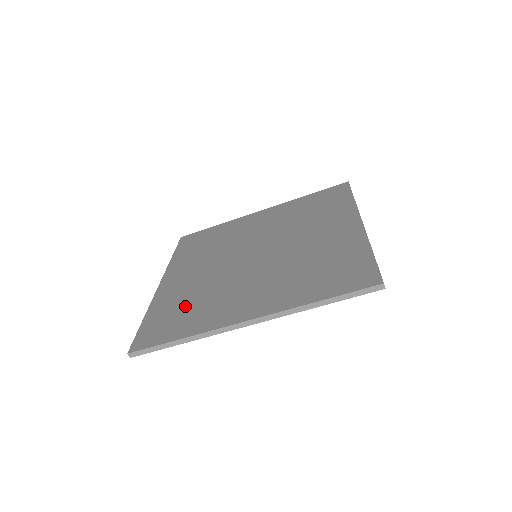
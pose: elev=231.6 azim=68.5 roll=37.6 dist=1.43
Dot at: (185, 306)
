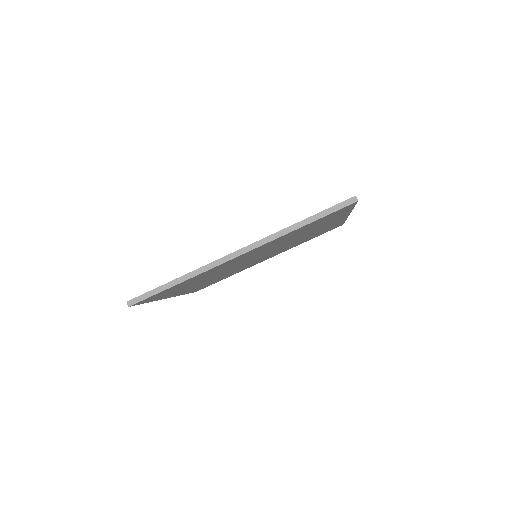
Dot at: occluded
